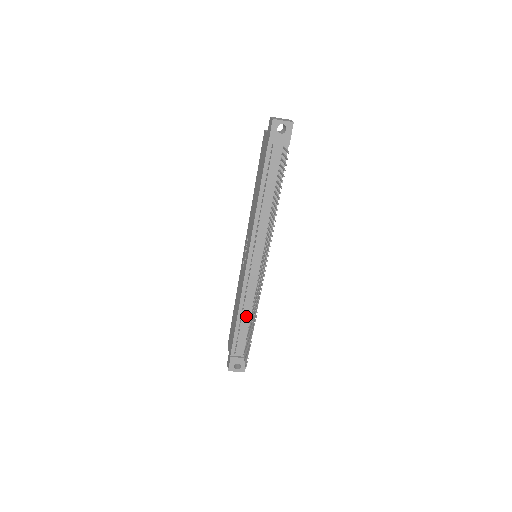
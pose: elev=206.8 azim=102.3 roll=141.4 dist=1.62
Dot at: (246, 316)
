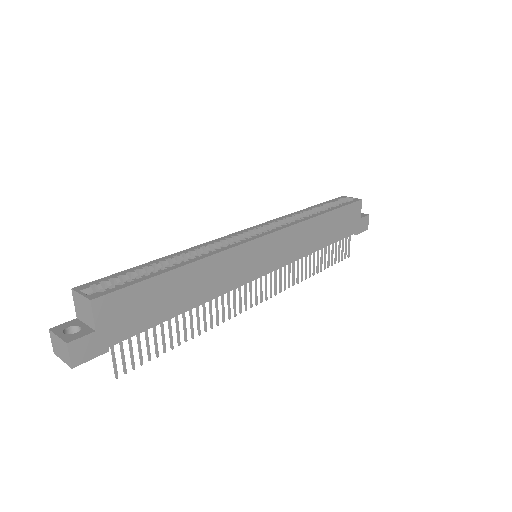
Dot at: occluded
